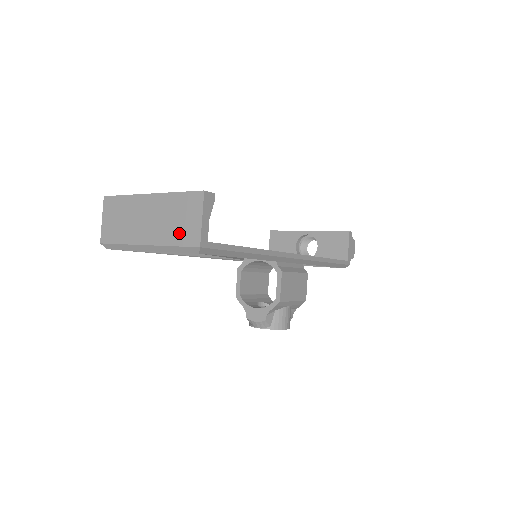
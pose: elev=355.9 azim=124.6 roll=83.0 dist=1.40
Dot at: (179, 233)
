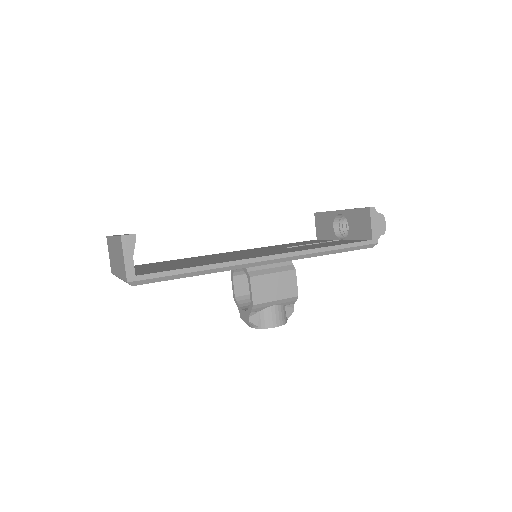
Dot at: (122, 270)
